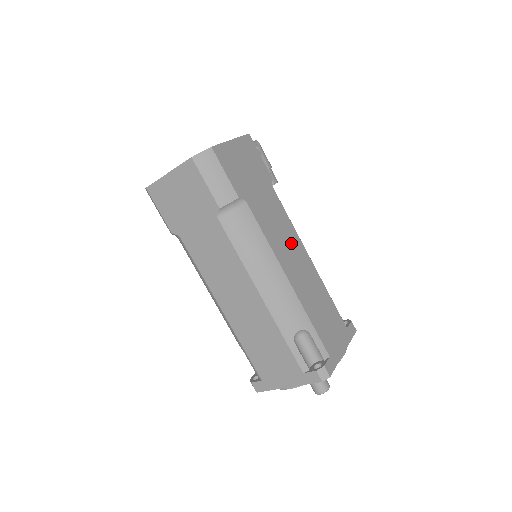
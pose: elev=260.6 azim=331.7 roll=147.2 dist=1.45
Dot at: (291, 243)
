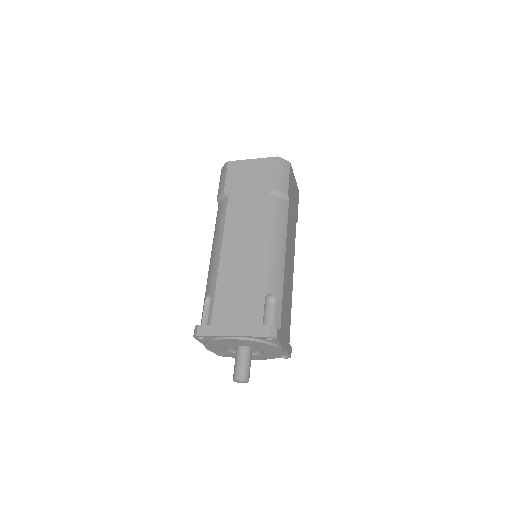
Dot at: (291, 255)
